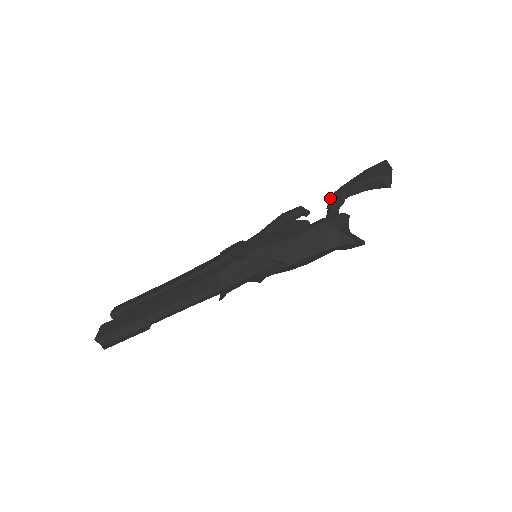
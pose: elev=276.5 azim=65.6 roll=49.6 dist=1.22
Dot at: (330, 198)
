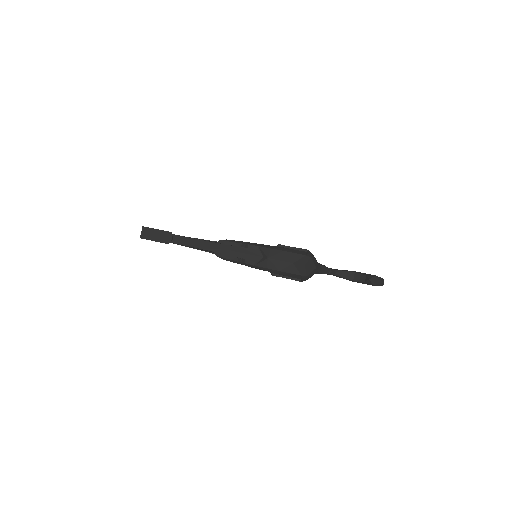
Dot at: occluded
